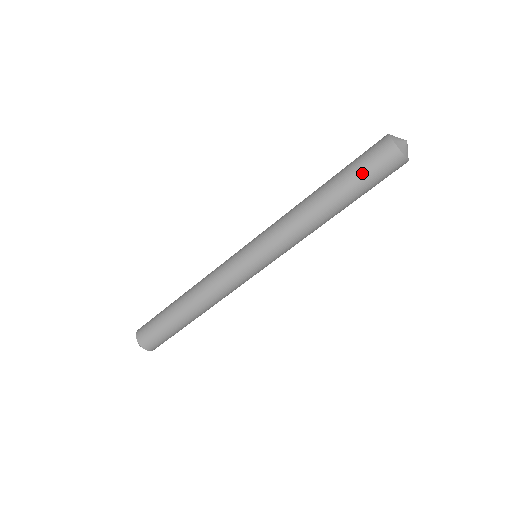
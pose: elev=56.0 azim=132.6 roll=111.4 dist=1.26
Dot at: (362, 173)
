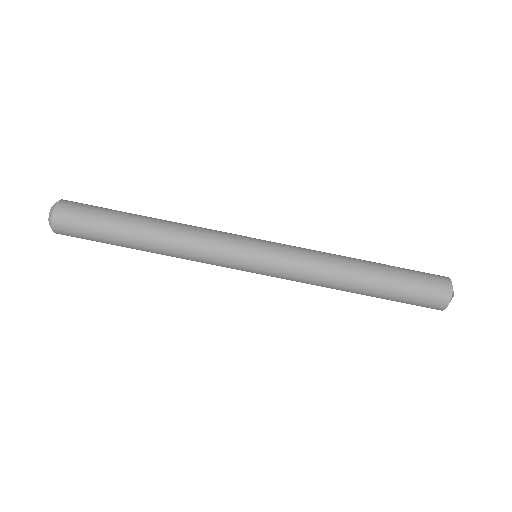
Dot at: (411, 286)
